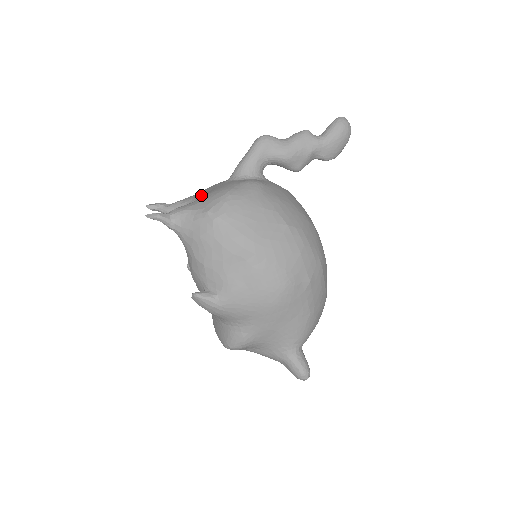
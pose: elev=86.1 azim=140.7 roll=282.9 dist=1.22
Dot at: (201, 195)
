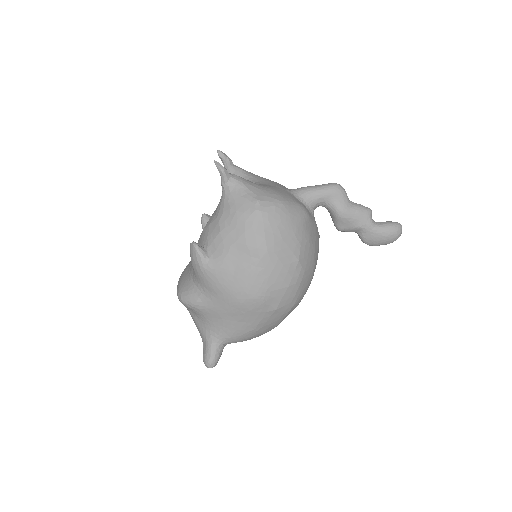
Dot at: (262, 181)
